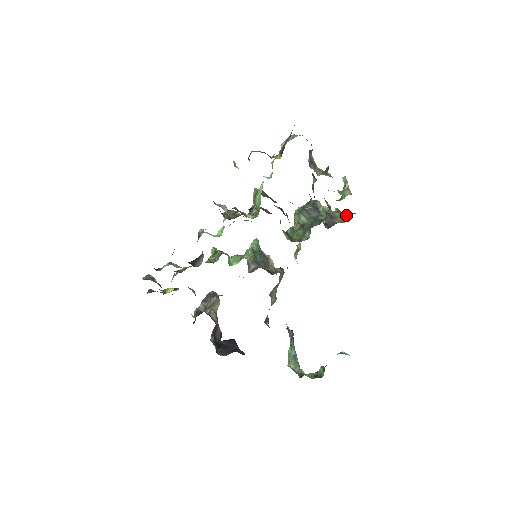
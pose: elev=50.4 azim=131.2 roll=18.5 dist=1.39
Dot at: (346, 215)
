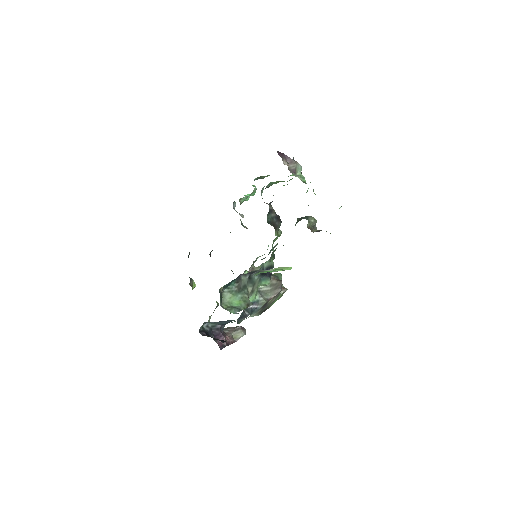
Dot at: occluded
